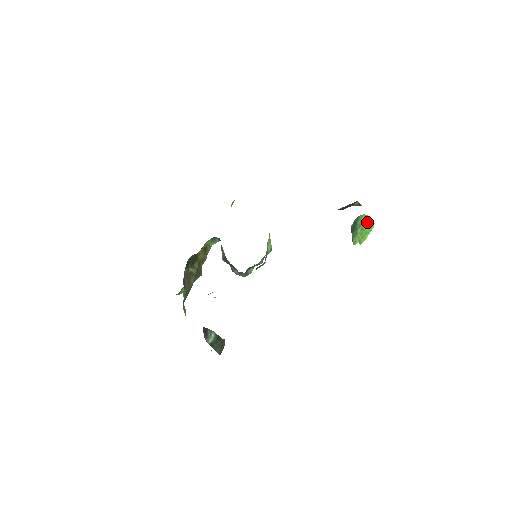
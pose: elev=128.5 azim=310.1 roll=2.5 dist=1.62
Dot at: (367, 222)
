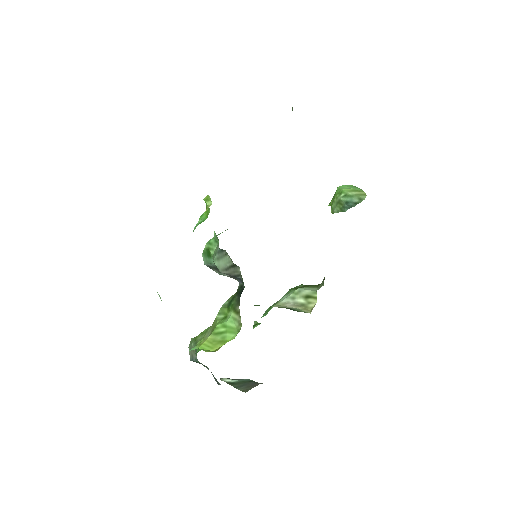
Dot at: occluded
